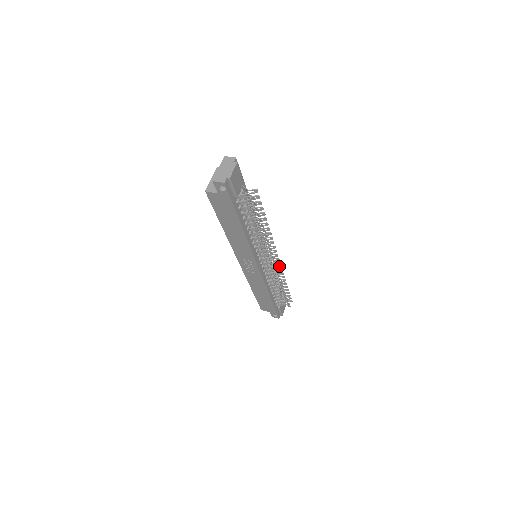
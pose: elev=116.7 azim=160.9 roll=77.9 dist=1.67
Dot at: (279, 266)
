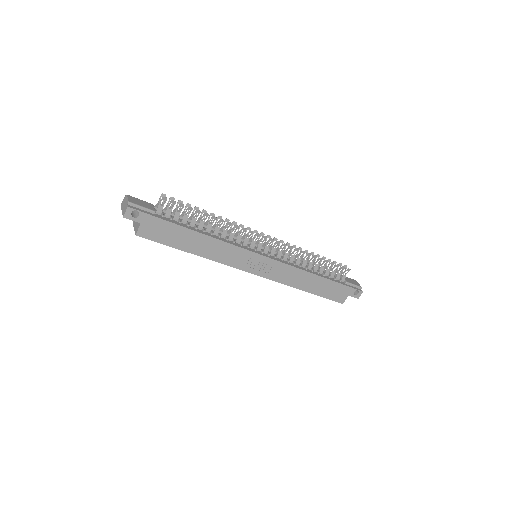
Dot at: (280, 242)
